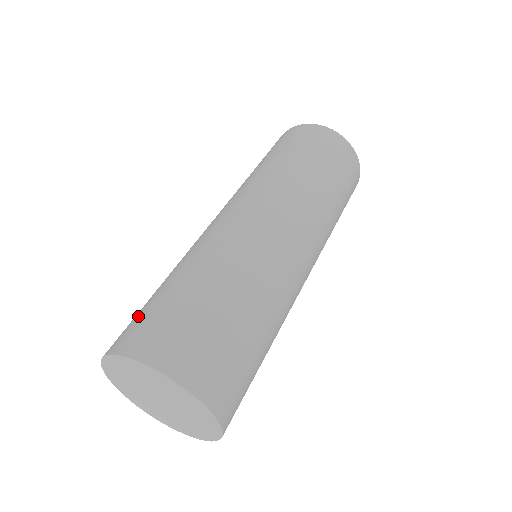
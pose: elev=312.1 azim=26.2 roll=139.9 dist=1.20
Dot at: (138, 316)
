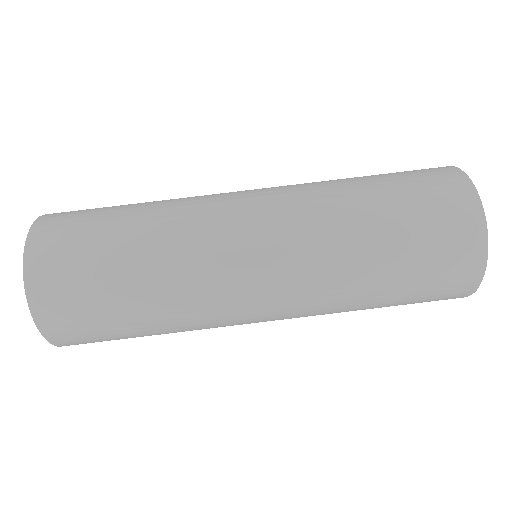
Dot at: (75, 242)
